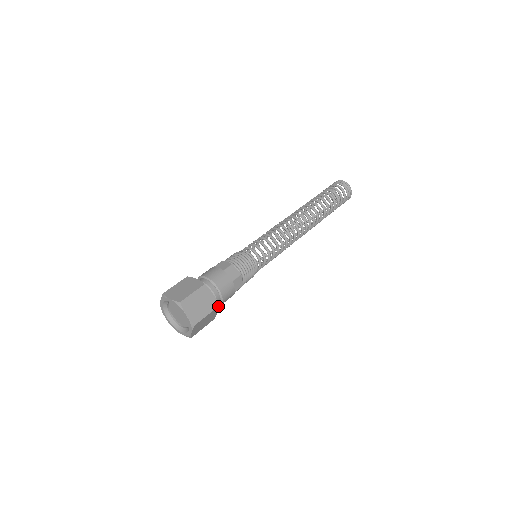
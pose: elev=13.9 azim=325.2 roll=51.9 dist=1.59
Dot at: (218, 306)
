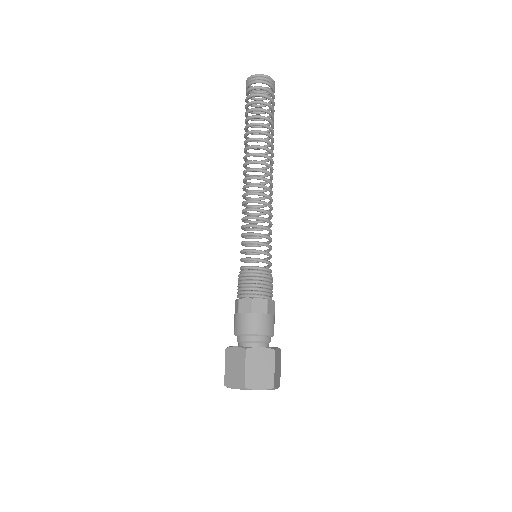
Dot at: (280, 350)
